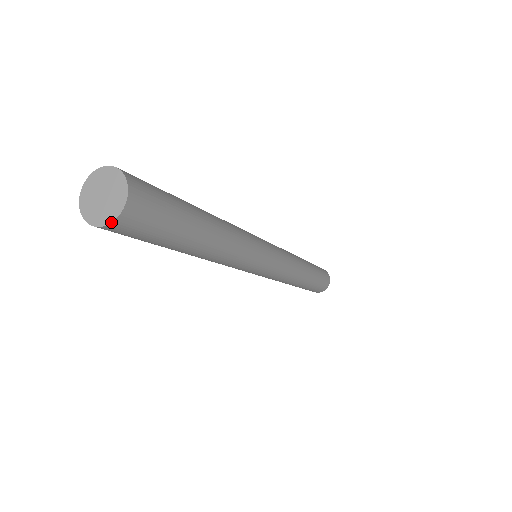
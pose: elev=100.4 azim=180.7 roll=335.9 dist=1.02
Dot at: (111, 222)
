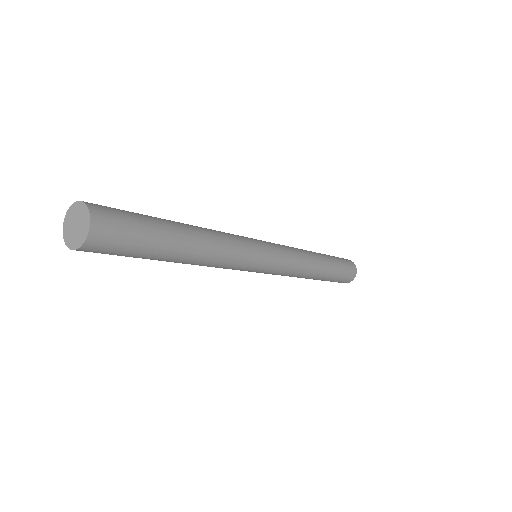
Dot at: (75, 249)
